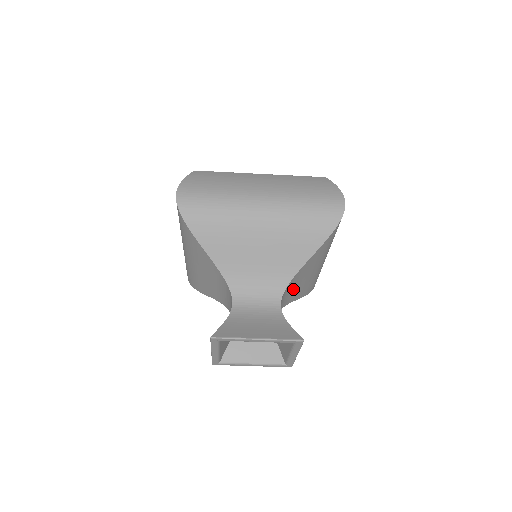
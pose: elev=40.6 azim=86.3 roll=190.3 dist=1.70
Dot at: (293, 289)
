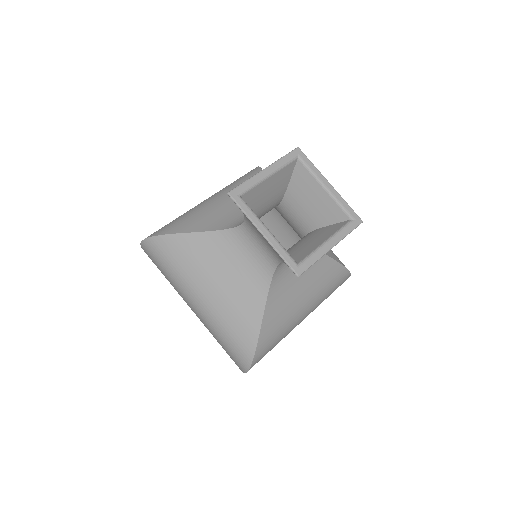
Dot at: (293, 277)
